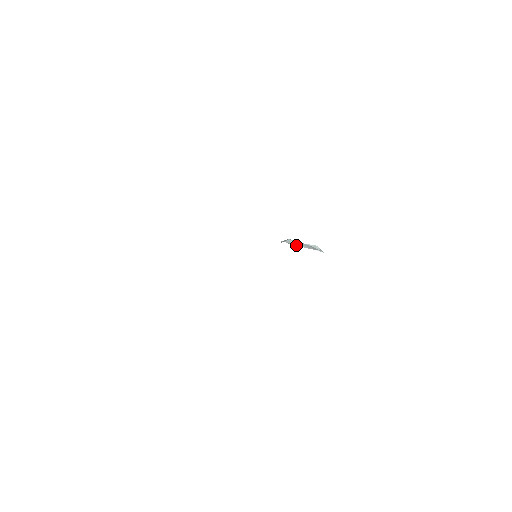
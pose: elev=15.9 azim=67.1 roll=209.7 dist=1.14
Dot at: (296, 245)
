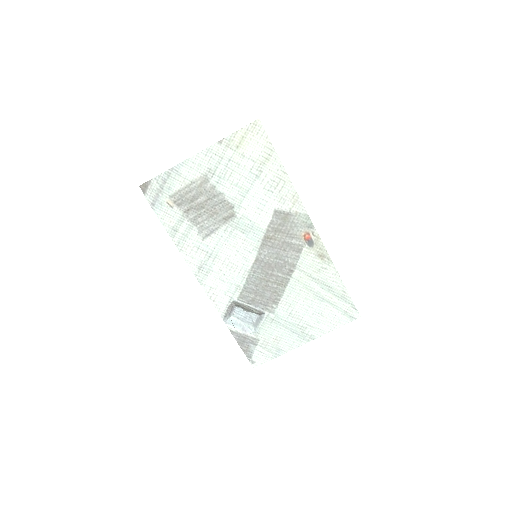
Dot at: (233, 327)
